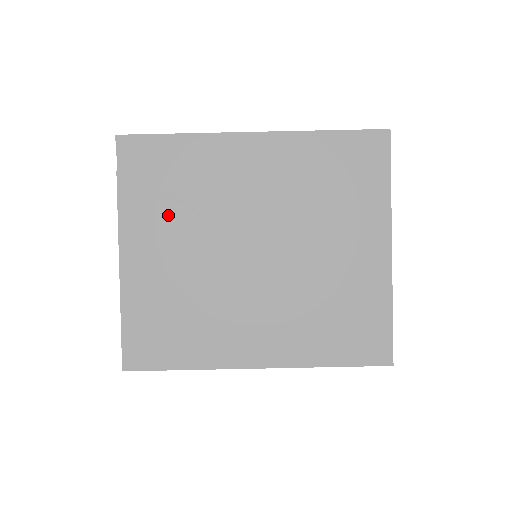
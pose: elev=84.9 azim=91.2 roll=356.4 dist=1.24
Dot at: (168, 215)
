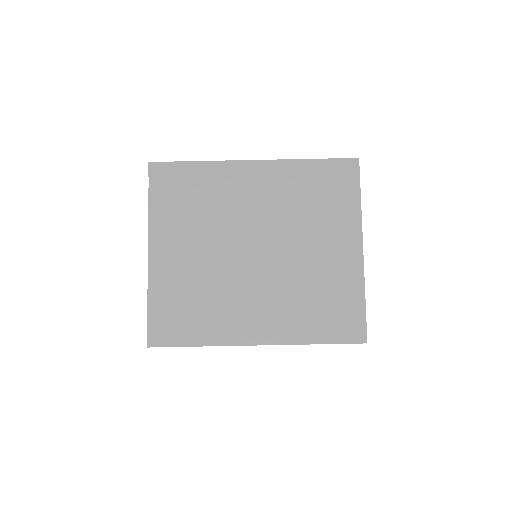
Dot at: (187, 223)
